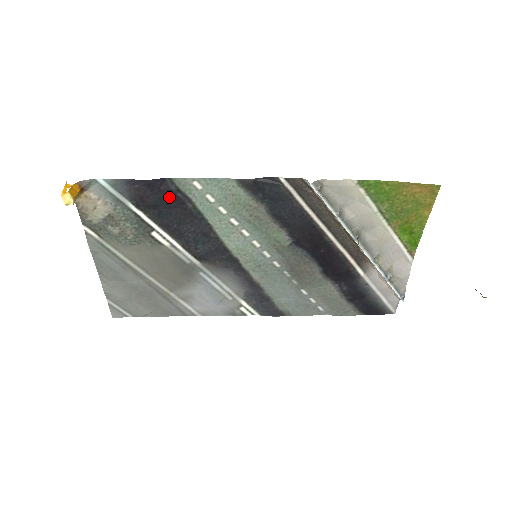
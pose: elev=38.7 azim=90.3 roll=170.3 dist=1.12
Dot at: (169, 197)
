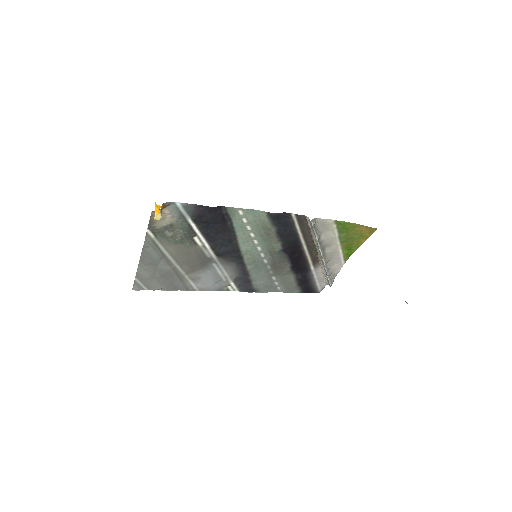
Dot at: (219, 218)
